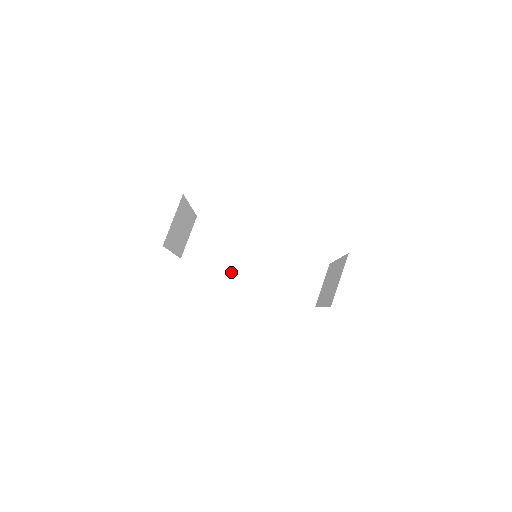
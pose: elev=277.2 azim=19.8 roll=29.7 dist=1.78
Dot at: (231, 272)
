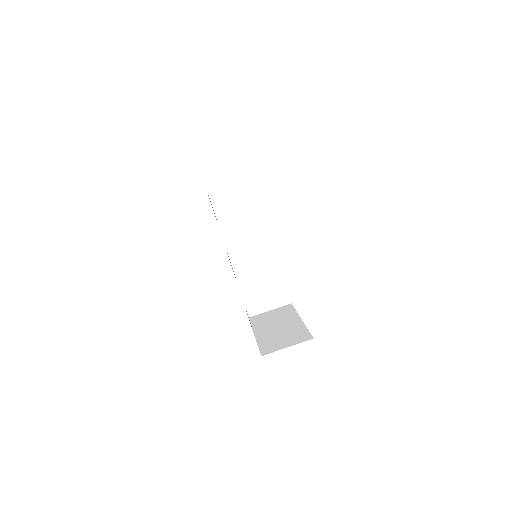
Dot at: (226, 234)
